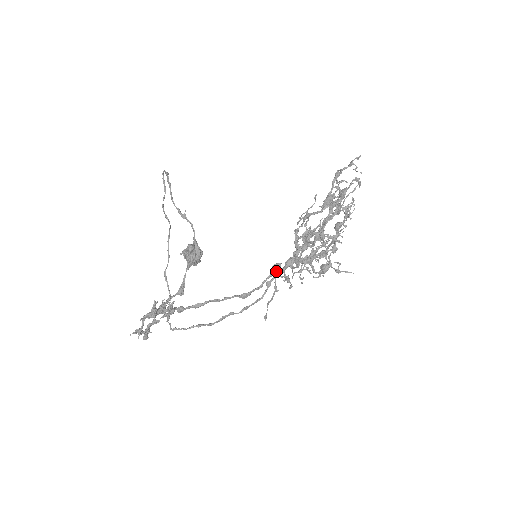
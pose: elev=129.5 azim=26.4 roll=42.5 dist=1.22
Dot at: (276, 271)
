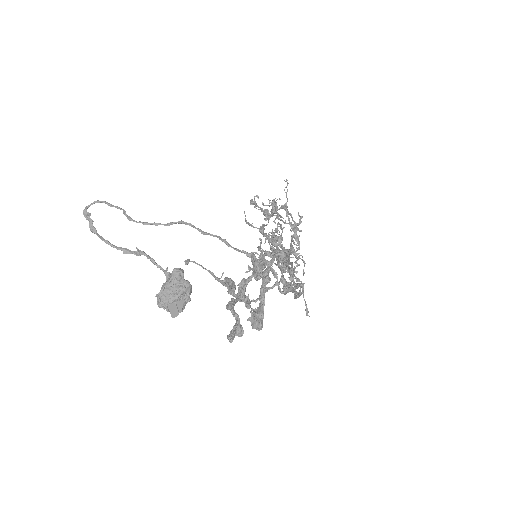
Dot at: (280, 267)
